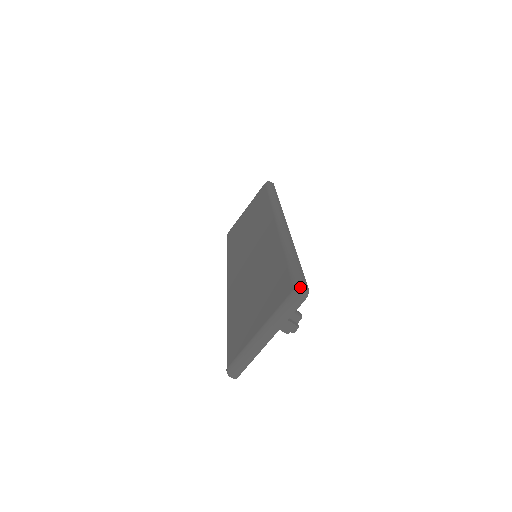
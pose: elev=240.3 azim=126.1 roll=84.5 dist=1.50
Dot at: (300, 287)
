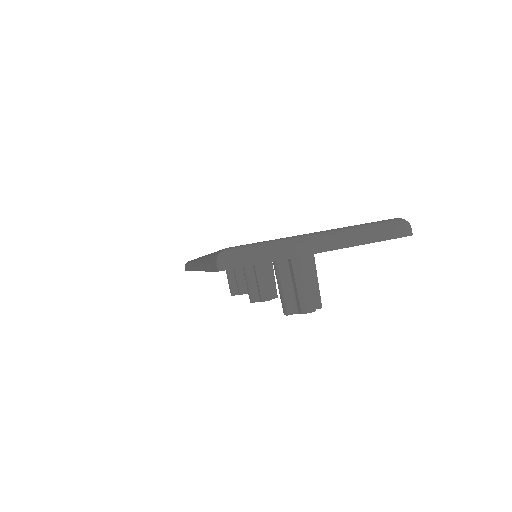
Dot at: (407, 221)
